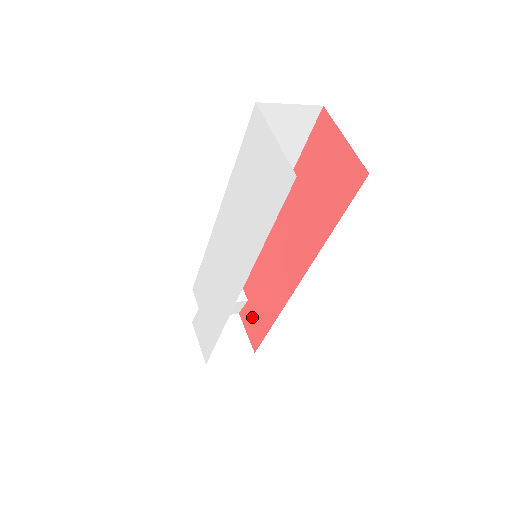
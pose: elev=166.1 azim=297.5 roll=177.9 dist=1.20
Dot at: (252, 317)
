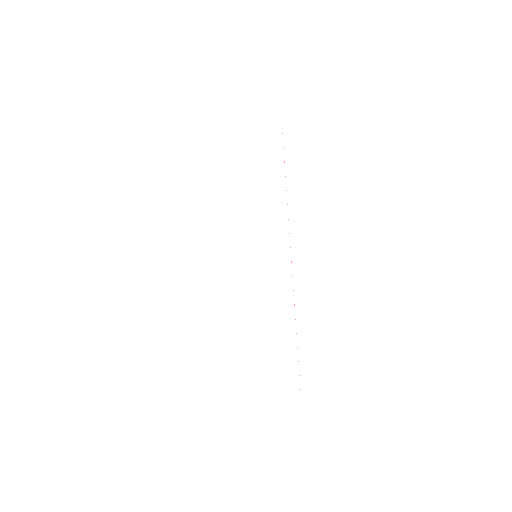
Dot at: occluded
